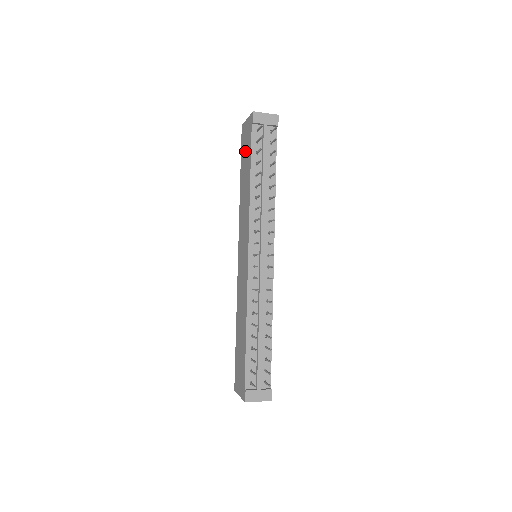
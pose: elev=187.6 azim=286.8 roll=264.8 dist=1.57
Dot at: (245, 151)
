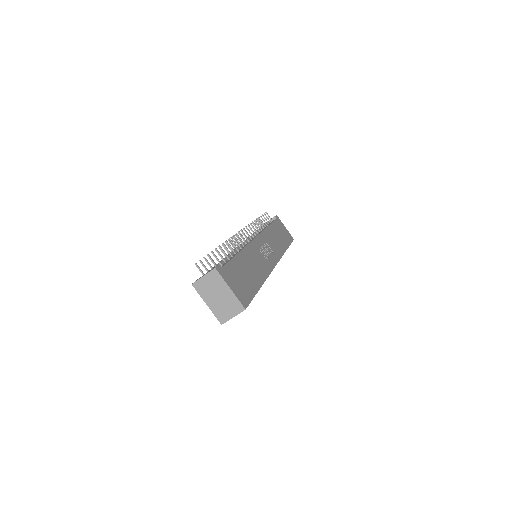
Dot at: occluded
